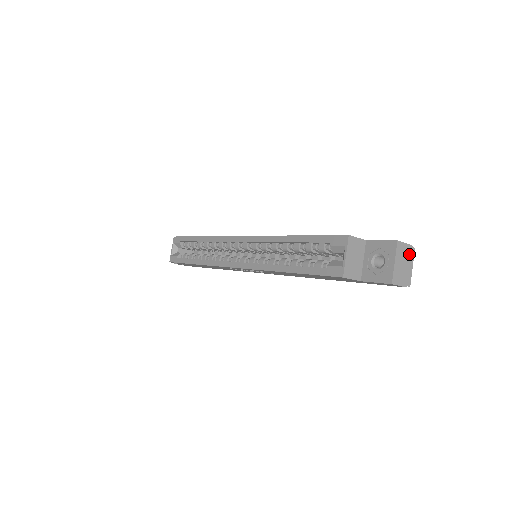
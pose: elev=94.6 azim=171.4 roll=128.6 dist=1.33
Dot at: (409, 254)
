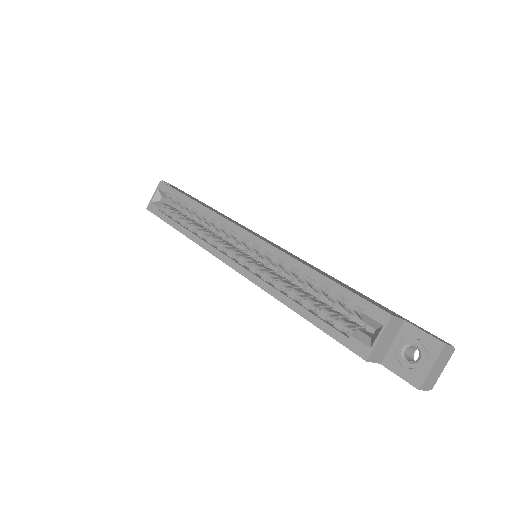
Dot at: (448, 356)
